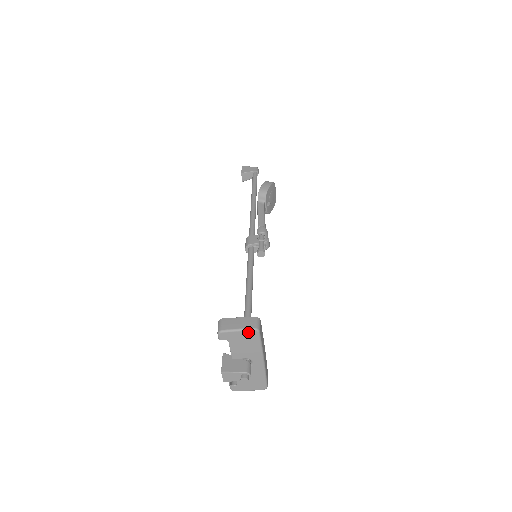
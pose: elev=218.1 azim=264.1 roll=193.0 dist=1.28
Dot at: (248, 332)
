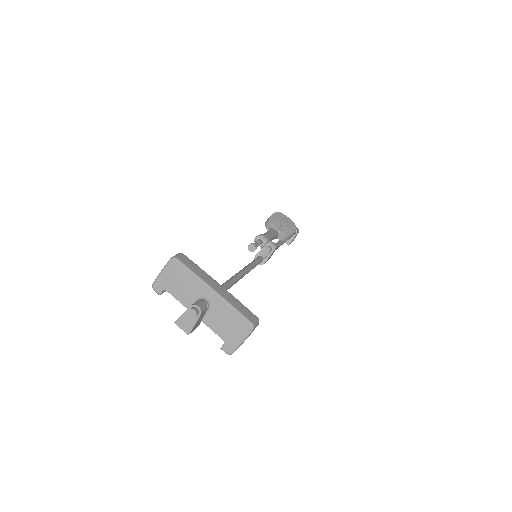
Dot at: (169, 266)
